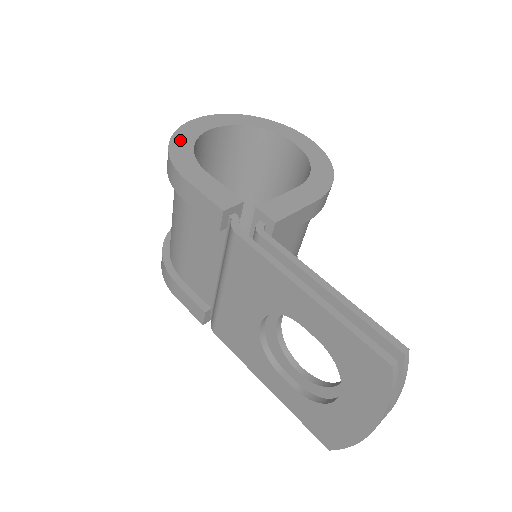
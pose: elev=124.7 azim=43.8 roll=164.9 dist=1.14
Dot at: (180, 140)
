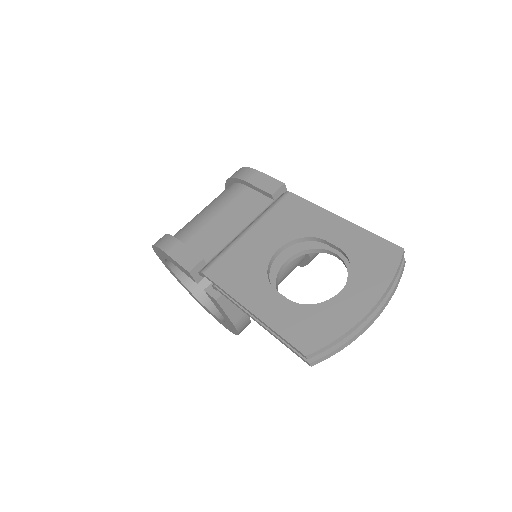
Dot at: occluded
